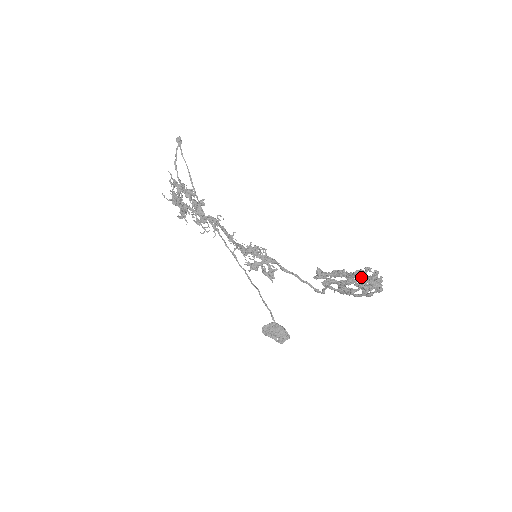
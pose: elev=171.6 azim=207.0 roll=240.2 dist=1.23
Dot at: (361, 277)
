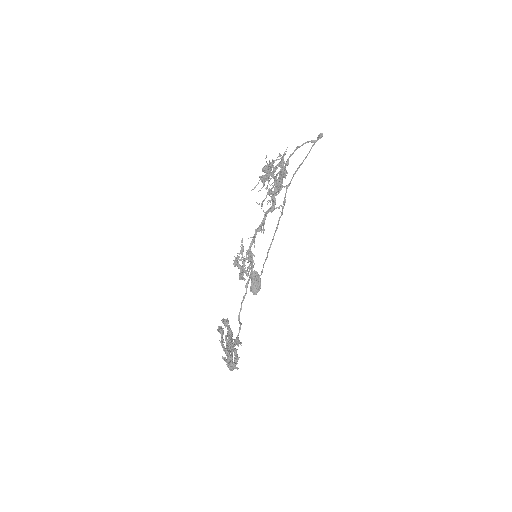
Dot at: (226, 355)
